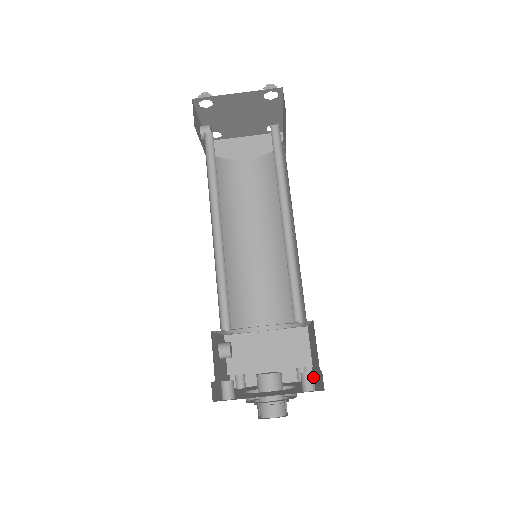
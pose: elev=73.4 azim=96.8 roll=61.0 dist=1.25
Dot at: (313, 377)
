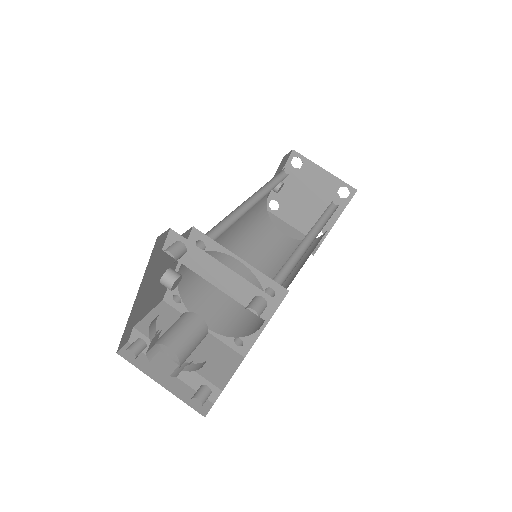
Dot at: (264, 308)
